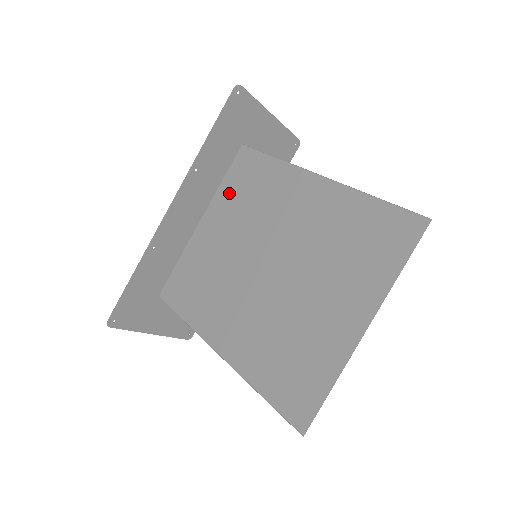
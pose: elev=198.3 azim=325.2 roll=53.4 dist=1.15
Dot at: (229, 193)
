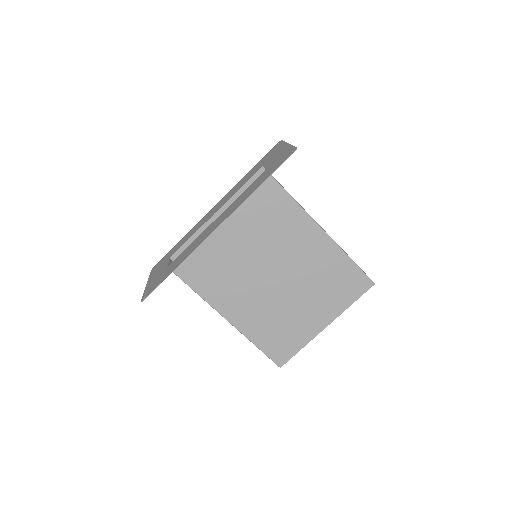
Dot at: (248, 209)
